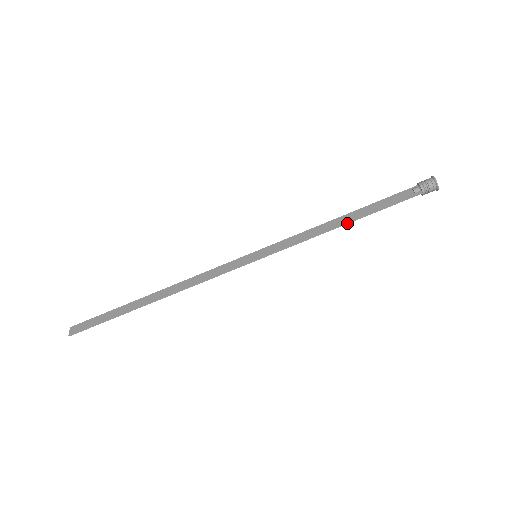
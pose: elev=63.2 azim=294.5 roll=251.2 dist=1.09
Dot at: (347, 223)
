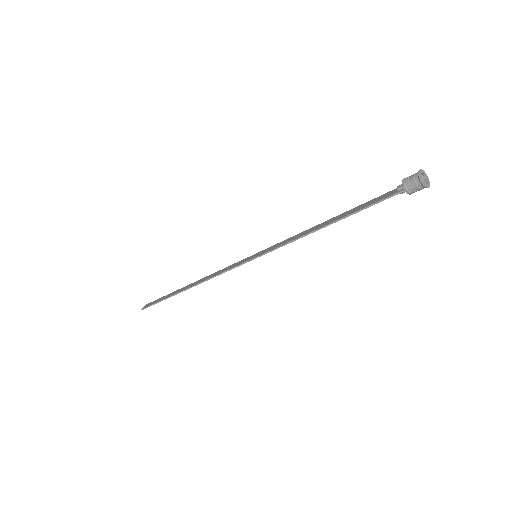
Dot at: (327, 225)
